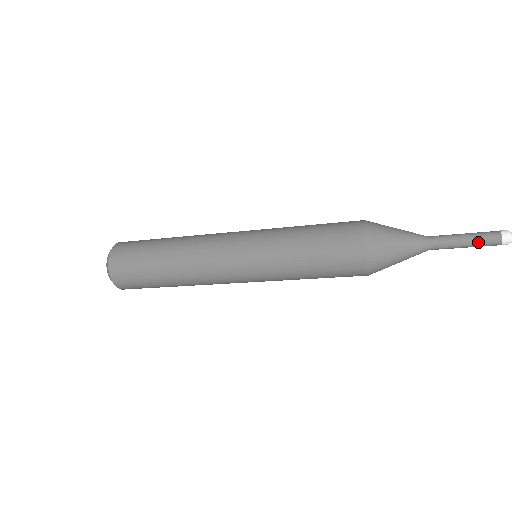
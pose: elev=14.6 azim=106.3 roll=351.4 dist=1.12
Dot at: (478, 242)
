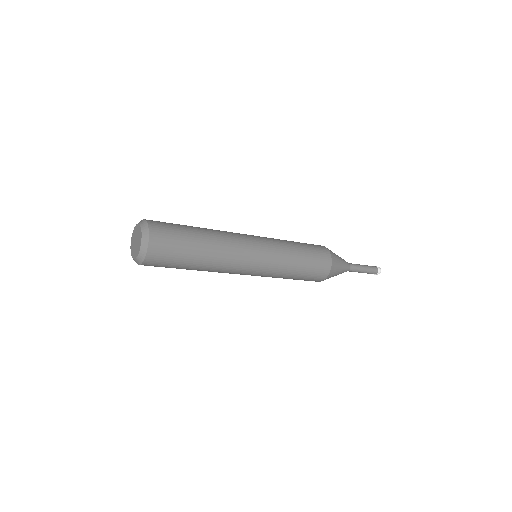
Dot at: (370, 269)
